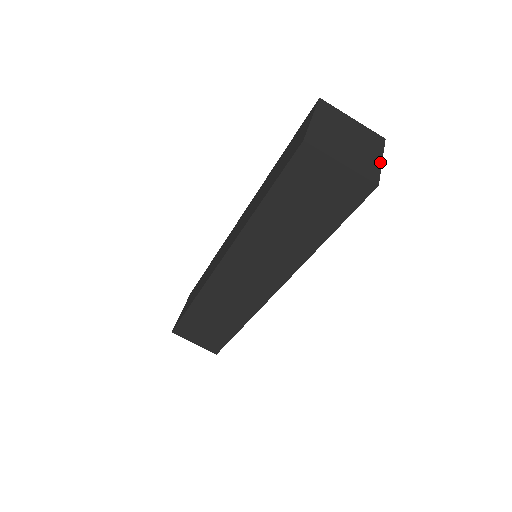
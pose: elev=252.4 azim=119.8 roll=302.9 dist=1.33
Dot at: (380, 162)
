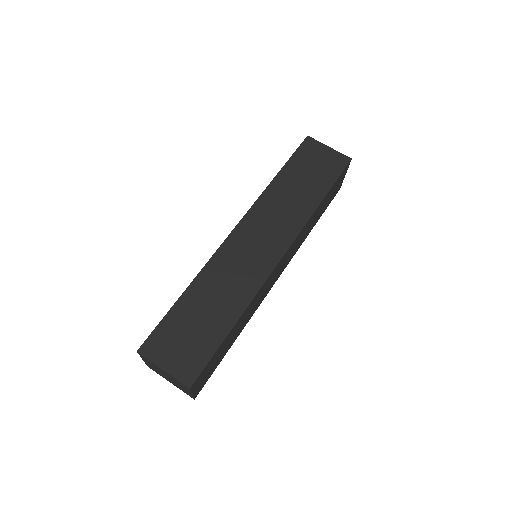
Dot at: occluded
